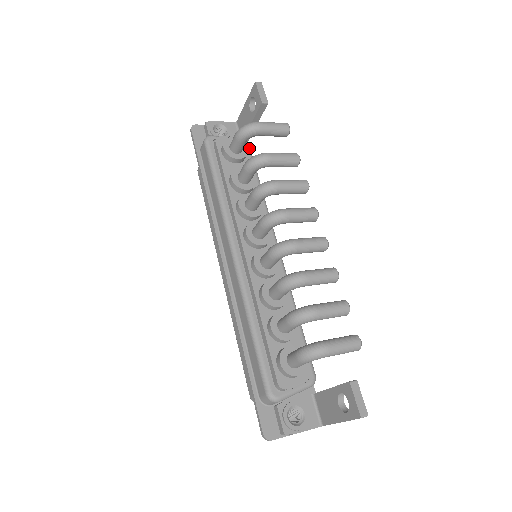
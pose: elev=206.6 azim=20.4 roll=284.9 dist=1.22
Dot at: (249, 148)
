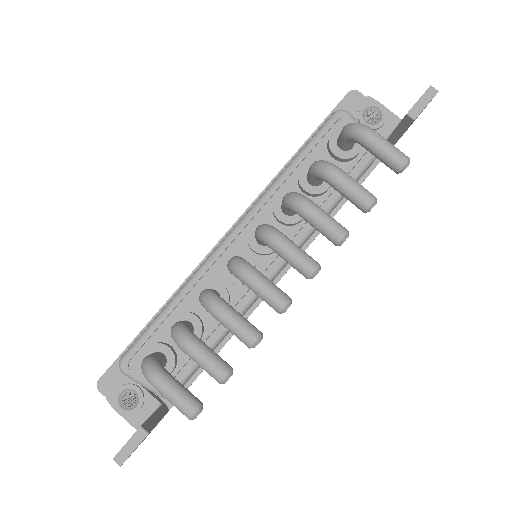
Dot at: (373, 156)
